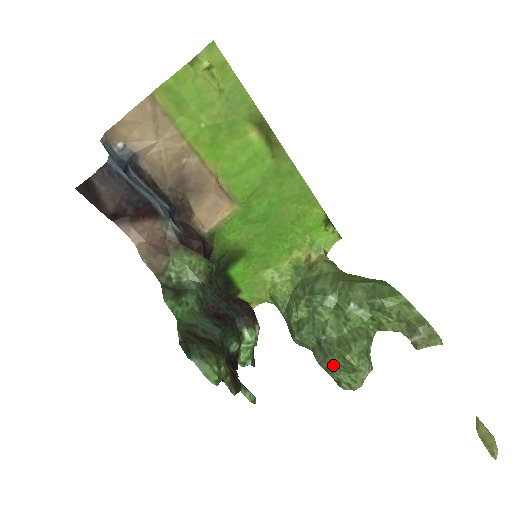
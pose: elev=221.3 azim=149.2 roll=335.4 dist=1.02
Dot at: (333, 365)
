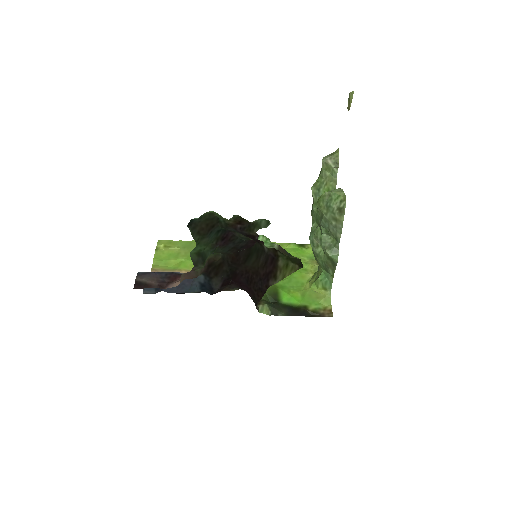
Dot at: (328, 212)
